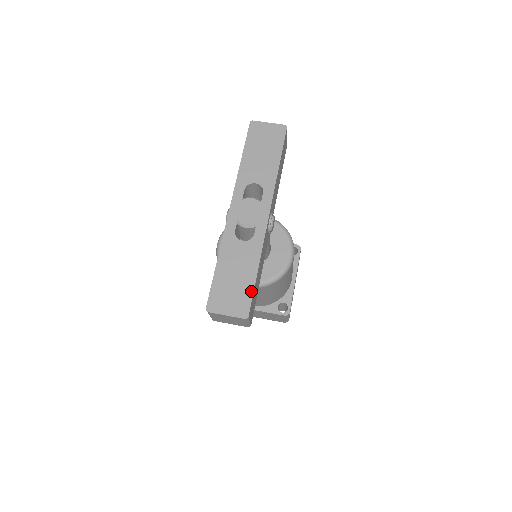
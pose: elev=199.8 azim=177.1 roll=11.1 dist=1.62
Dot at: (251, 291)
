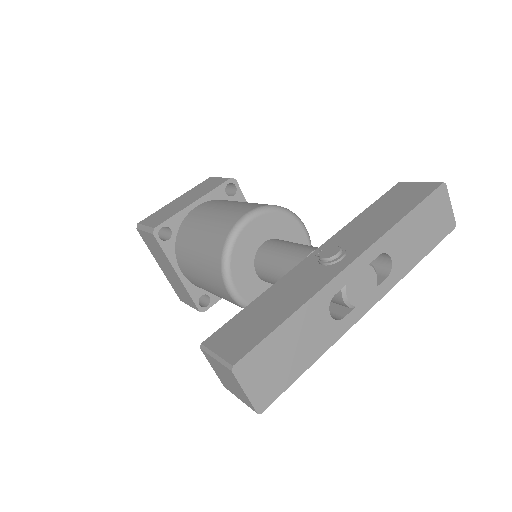
Dot at: (289, 383)
